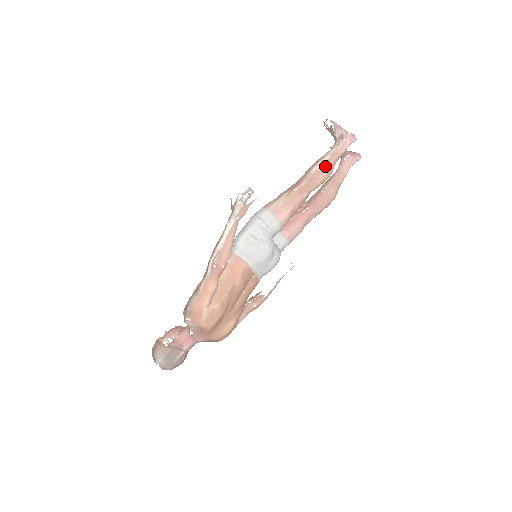
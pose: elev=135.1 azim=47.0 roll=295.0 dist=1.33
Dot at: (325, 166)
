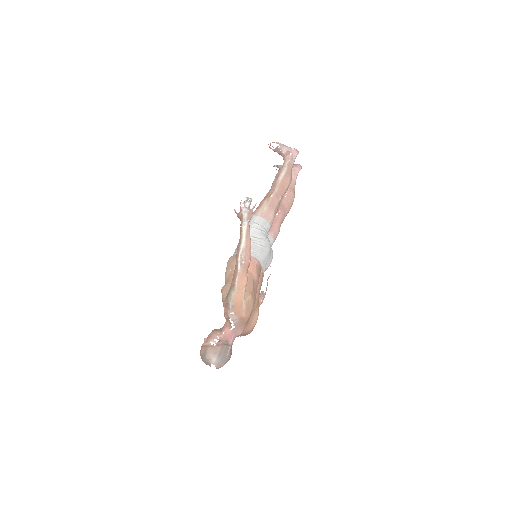
Dot at: (287, 174)
